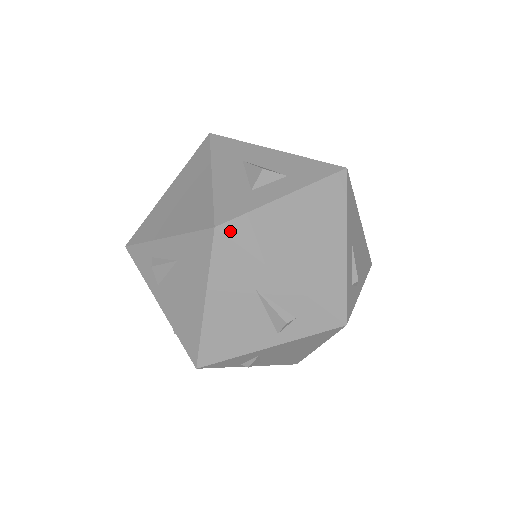
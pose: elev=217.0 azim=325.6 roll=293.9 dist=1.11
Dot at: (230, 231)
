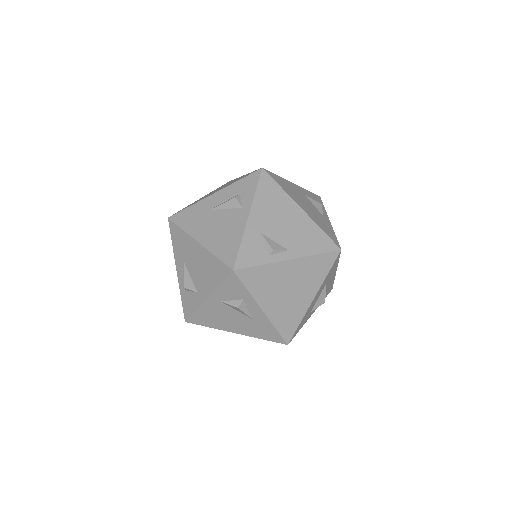
Dot at: (176, 213)
